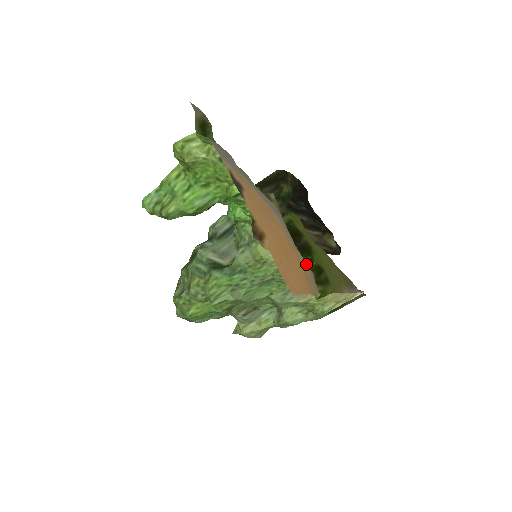
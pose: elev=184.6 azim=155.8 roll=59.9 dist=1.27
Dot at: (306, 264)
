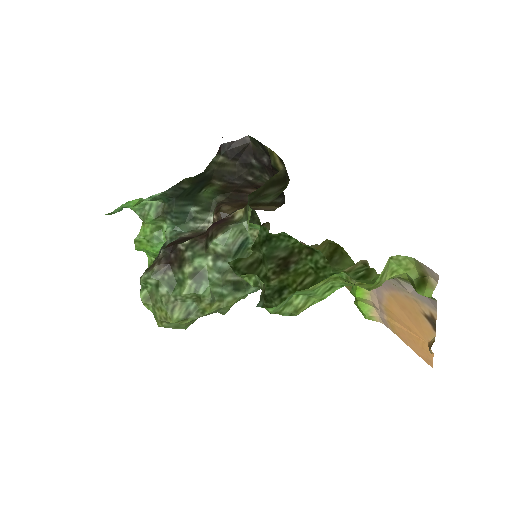
Dot at: (380, 309)
